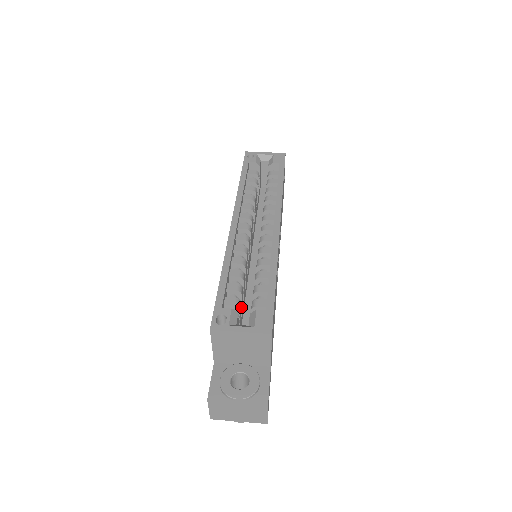
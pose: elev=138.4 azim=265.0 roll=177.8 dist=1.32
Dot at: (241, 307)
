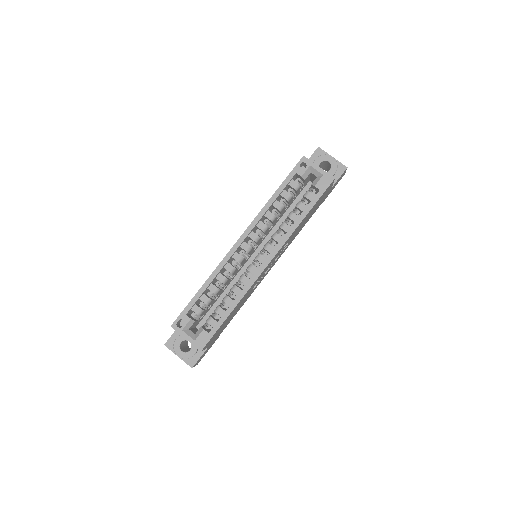
Dot at: (206, 310)
